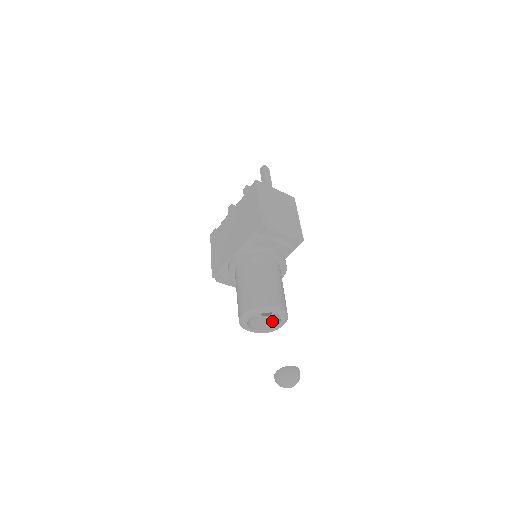
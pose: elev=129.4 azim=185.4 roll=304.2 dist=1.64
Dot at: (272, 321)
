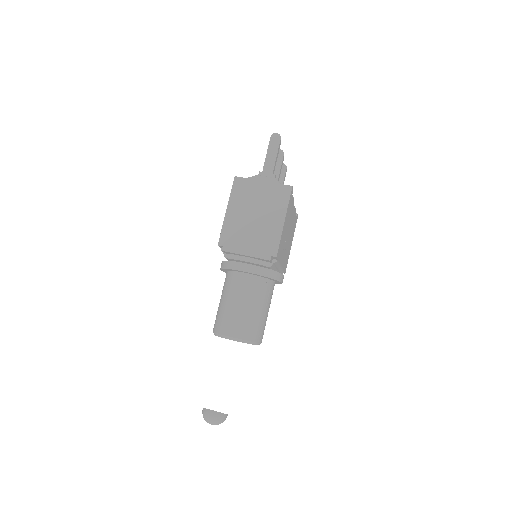
Dot at: occluded
